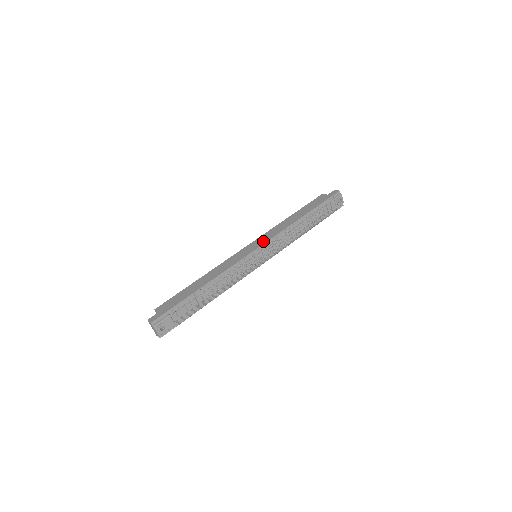
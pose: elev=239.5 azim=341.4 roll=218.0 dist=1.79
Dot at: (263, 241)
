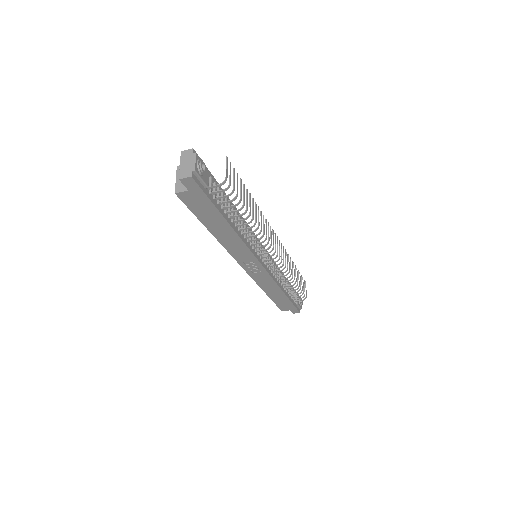
Dot at: occluded
